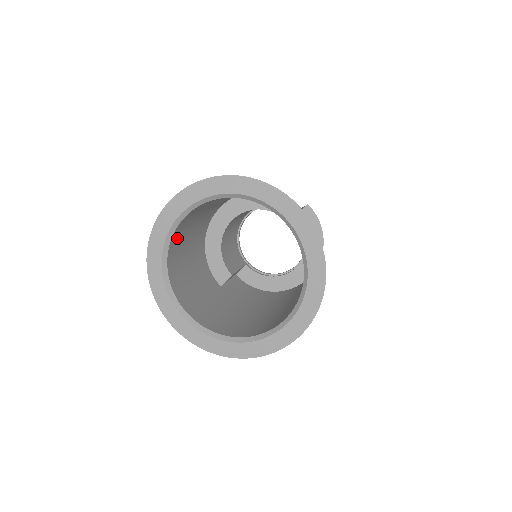
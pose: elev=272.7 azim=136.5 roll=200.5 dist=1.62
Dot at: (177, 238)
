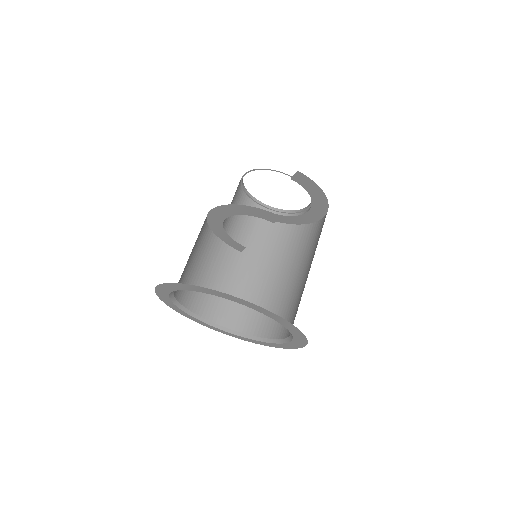
Dot at: occluded
